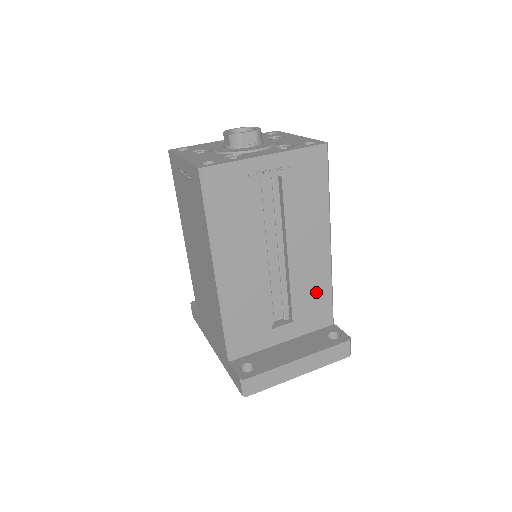
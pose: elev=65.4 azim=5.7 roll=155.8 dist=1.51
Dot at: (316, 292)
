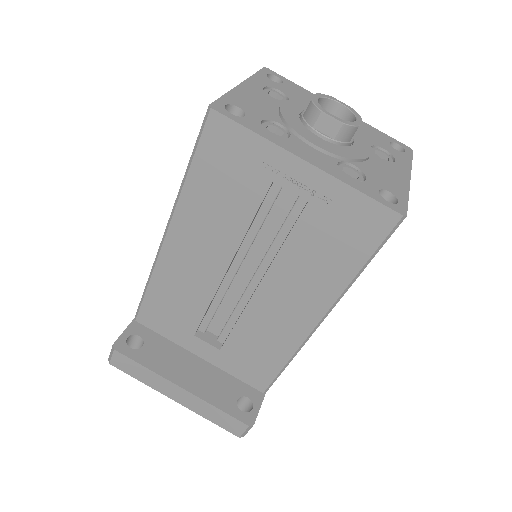
Dot at: (265, 350)
